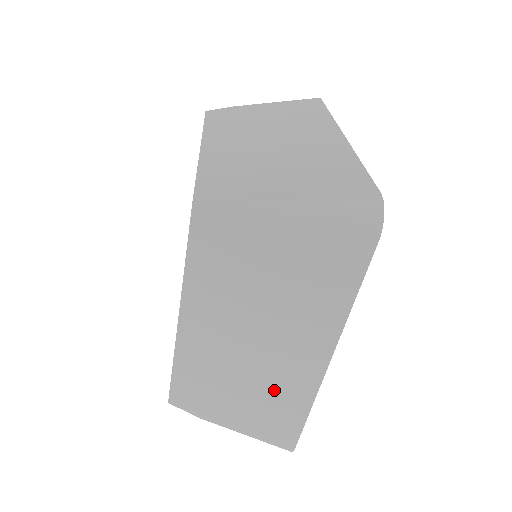
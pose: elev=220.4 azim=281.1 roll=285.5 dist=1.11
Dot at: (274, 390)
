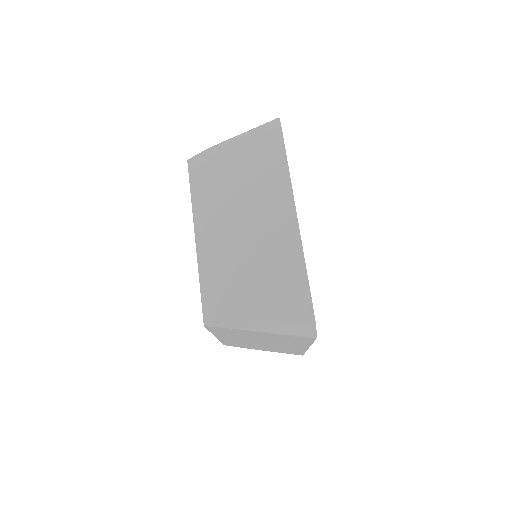
Dot at: (273, 260)
